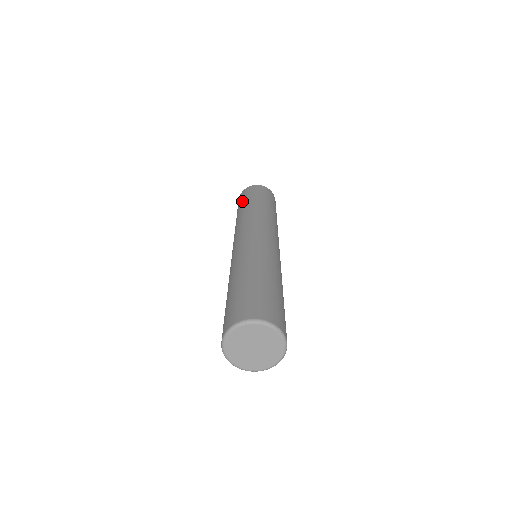
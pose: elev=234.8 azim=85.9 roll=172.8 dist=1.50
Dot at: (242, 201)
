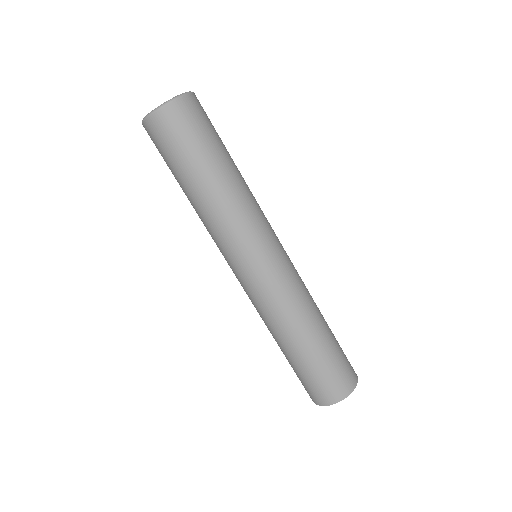
Dot at: occluded
